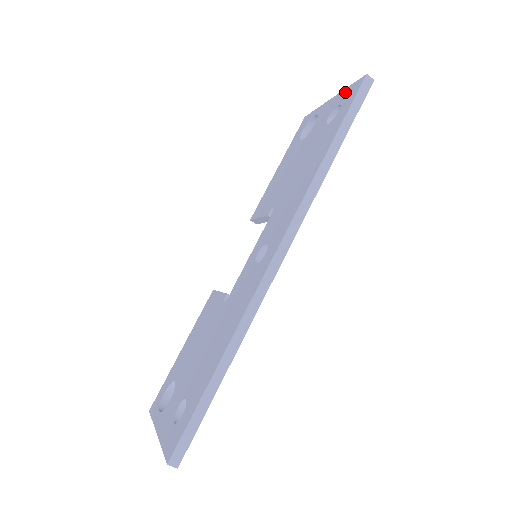
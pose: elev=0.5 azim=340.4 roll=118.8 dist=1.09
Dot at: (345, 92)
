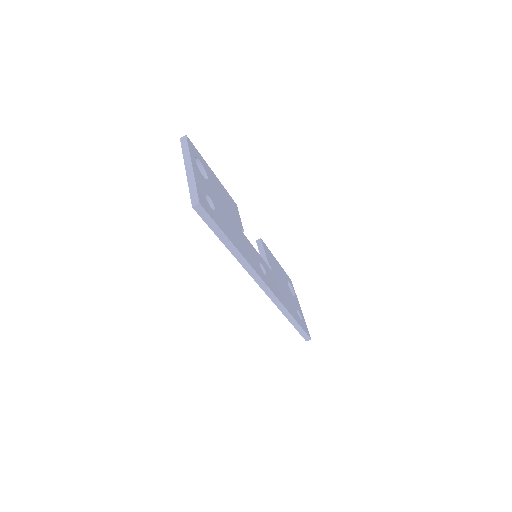
Dot at: occluded
